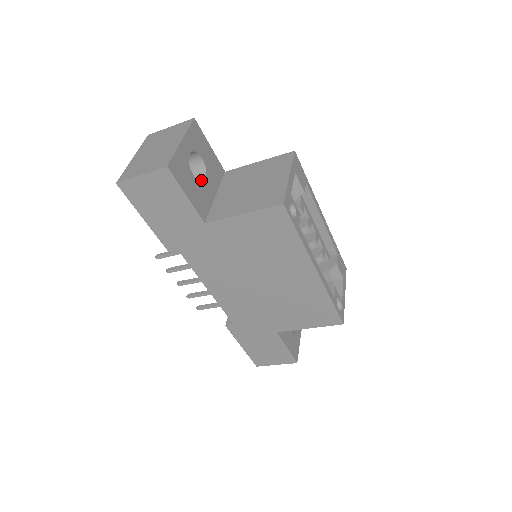
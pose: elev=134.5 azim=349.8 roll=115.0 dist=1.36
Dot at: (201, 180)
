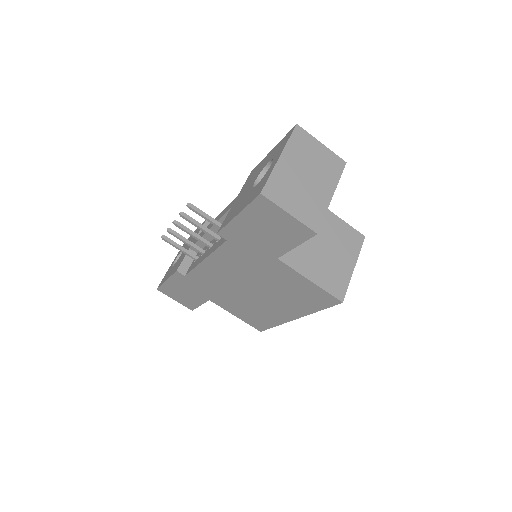
Dot at: occluded
